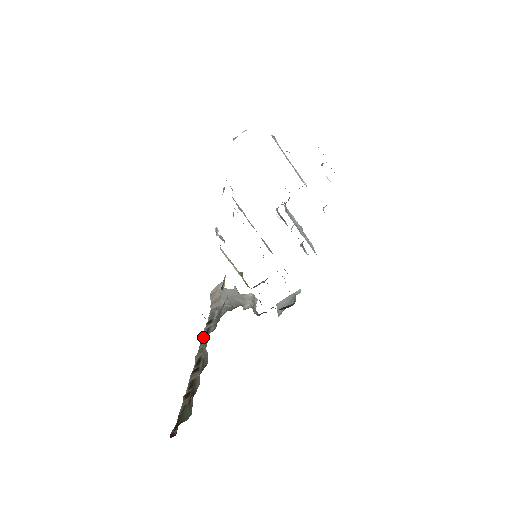
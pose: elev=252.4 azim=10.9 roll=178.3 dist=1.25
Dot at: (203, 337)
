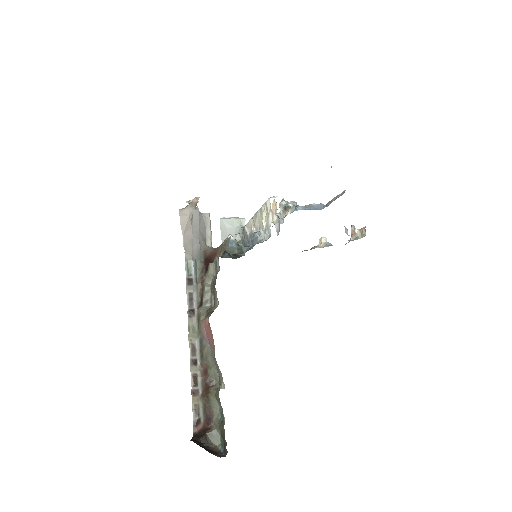
Dot at: (188, 307)
